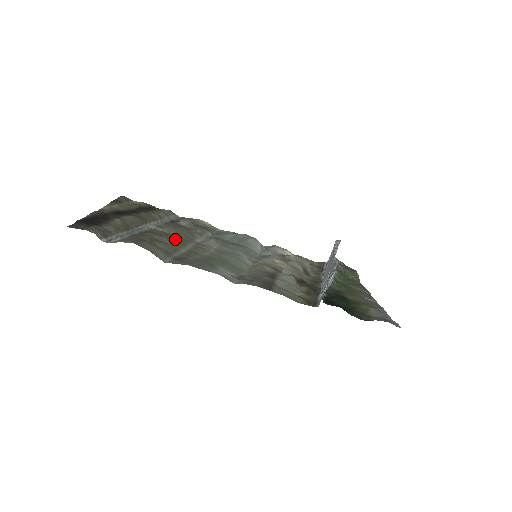
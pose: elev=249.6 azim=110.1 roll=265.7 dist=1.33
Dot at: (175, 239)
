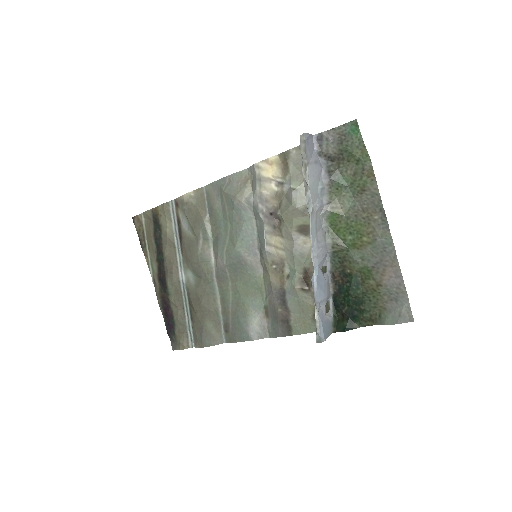
Dot at: (206, 295)
